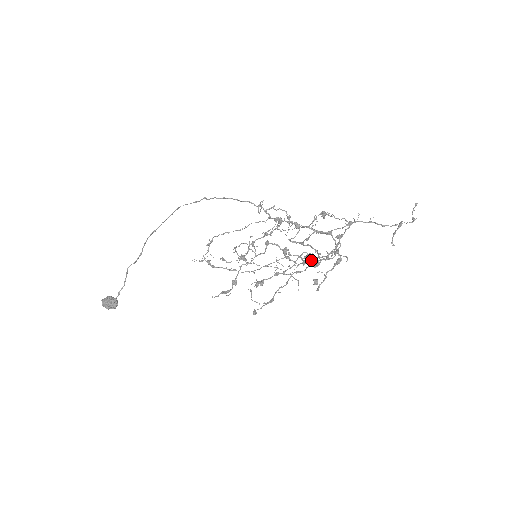
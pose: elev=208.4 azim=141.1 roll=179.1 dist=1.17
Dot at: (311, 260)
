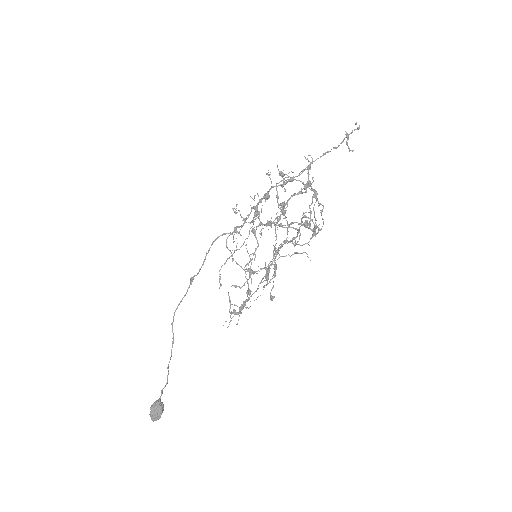
Dot at: (312, 236)
